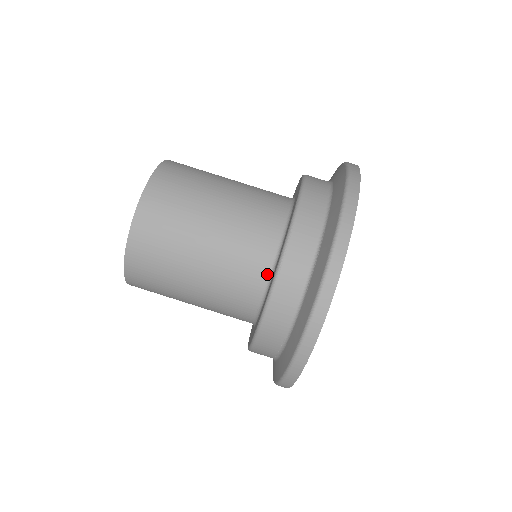
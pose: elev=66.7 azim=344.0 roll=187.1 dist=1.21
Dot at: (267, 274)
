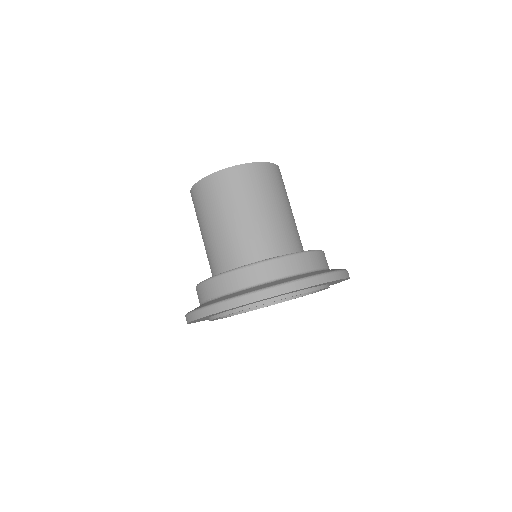
Dot at: (247, 263)
